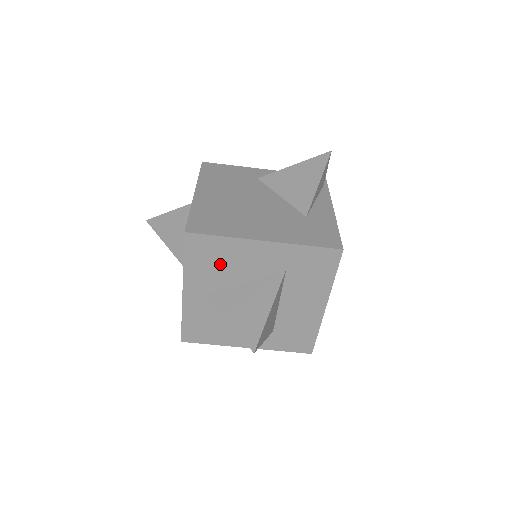
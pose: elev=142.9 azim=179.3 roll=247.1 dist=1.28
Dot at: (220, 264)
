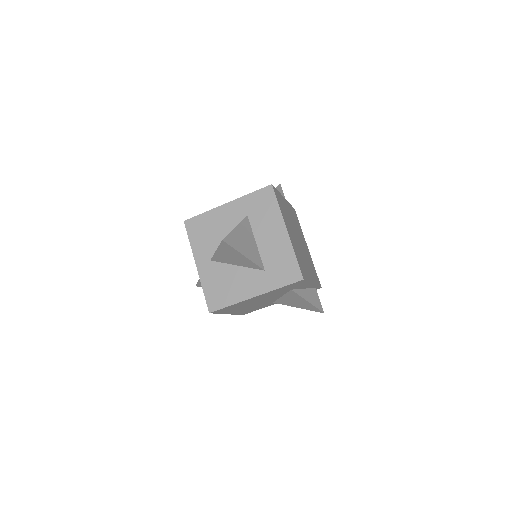
Dot at: (209, 232)
